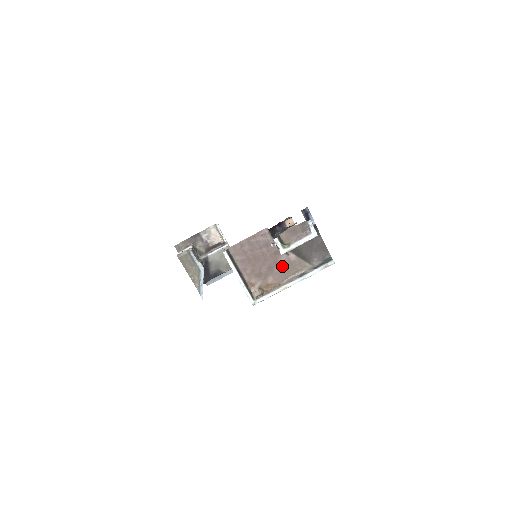
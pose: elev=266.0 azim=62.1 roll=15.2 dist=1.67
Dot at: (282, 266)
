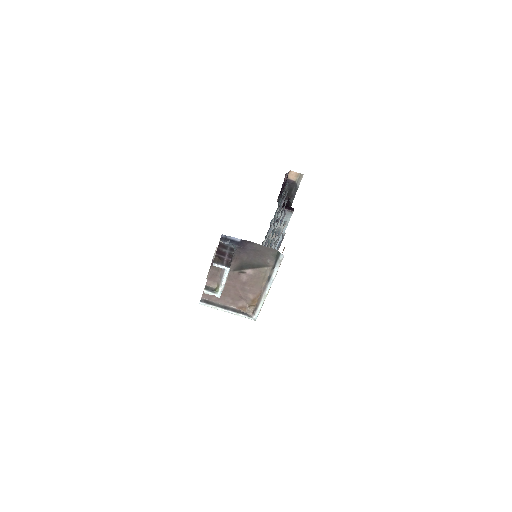
Dot at: (249, 282)
